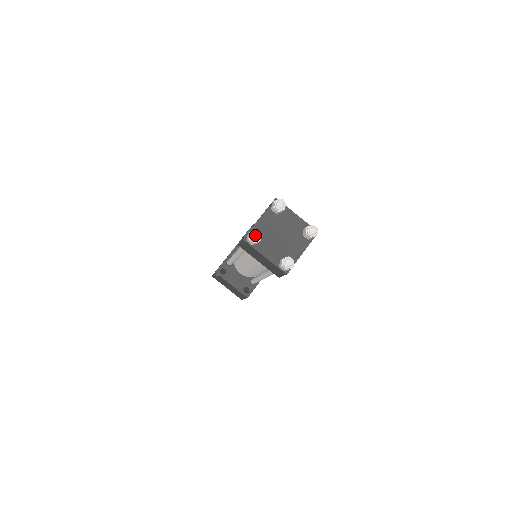
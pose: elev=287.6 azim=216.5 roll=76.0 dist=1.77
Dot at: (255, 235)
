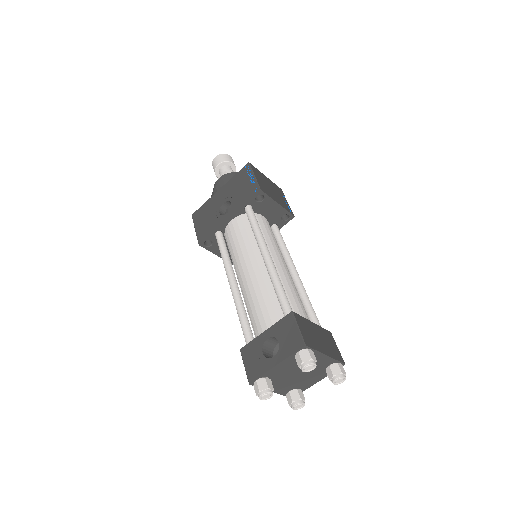
Dot at: (266, 396)
